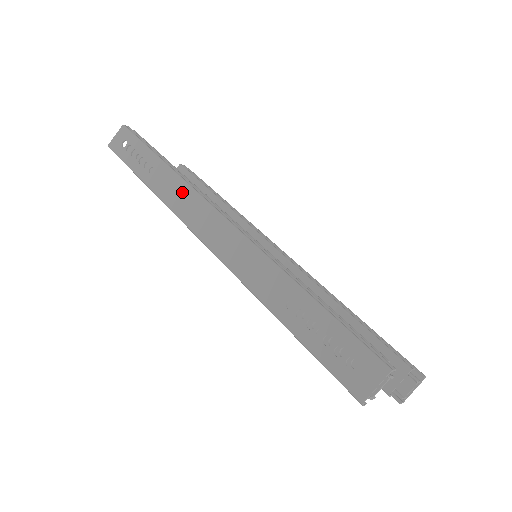
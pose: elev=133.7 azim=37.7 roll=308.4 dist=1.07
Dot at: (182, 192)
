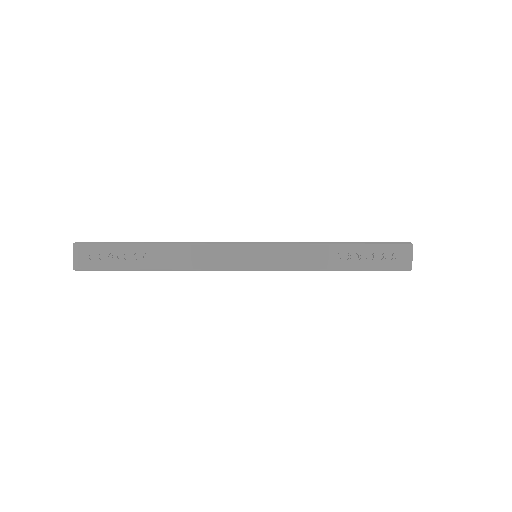
Dot at: (194, 252)
